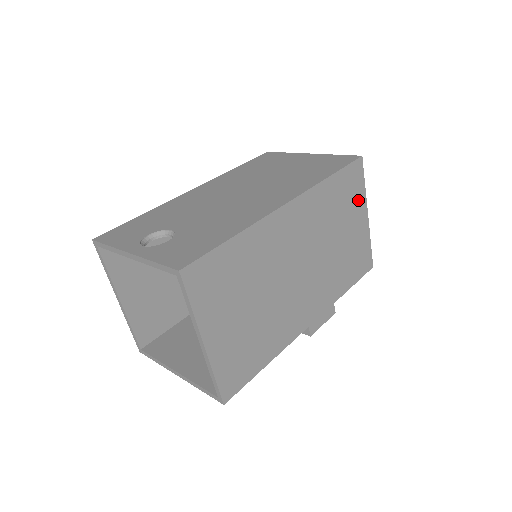
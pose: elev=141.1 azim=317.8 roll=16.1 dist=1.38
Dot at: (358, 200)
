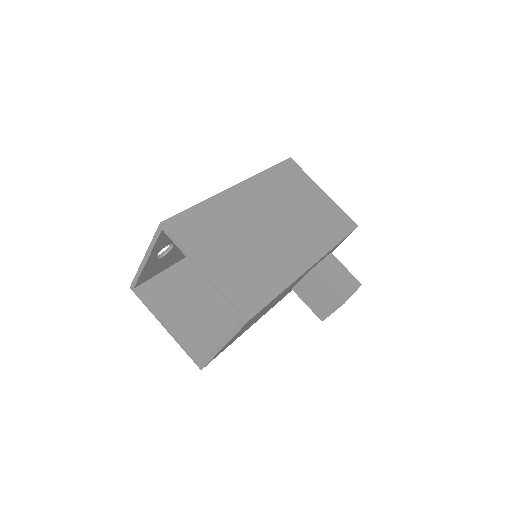
Dot at: (306, 183)
